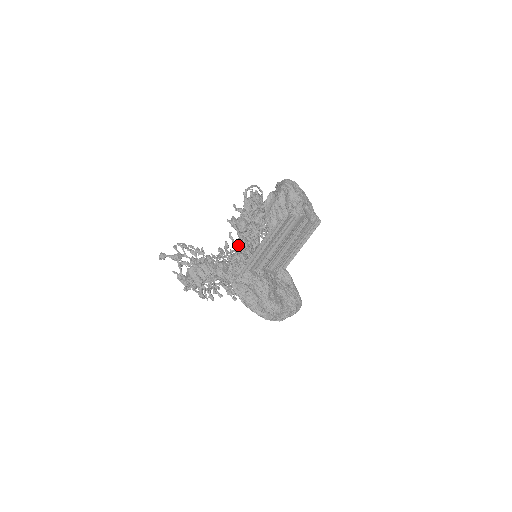
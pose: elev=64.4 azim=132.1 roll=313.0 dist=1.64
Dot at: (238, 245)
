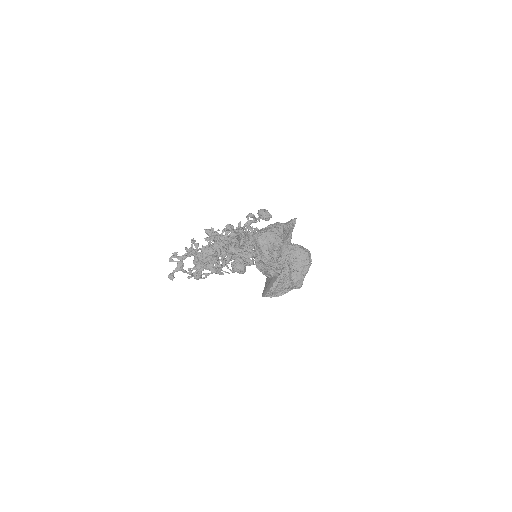
Dot at: occluded
